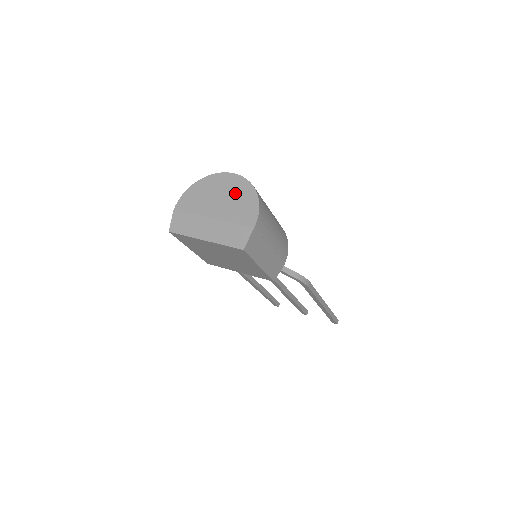
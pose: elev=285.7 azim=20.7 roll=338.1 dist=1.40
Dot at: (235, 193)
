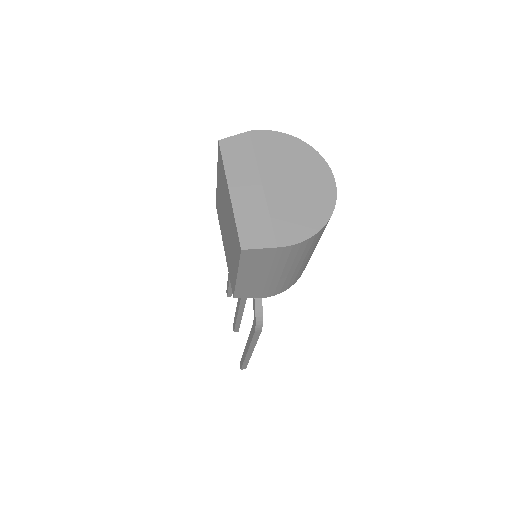
Dot at: (310, 197)
